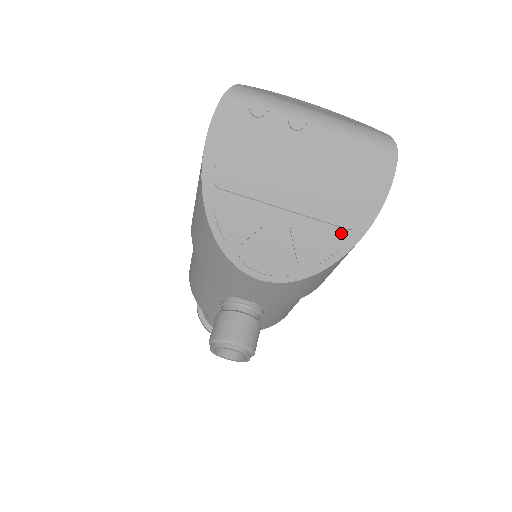
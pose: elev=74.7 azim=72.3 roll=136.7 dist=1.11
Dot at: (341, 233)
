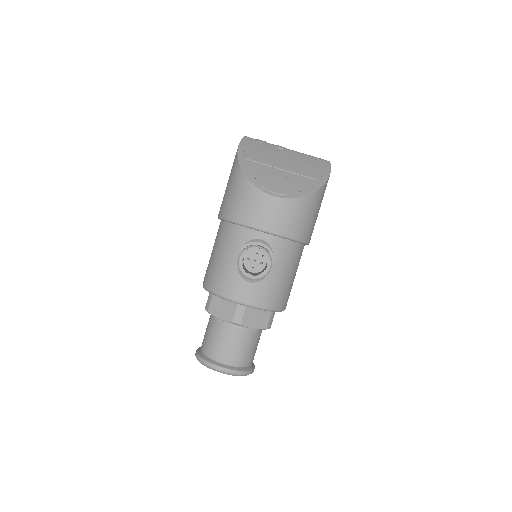
Dot at: (313, 181)
